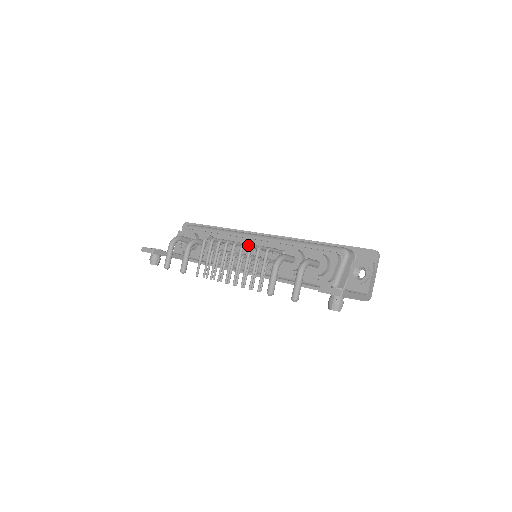
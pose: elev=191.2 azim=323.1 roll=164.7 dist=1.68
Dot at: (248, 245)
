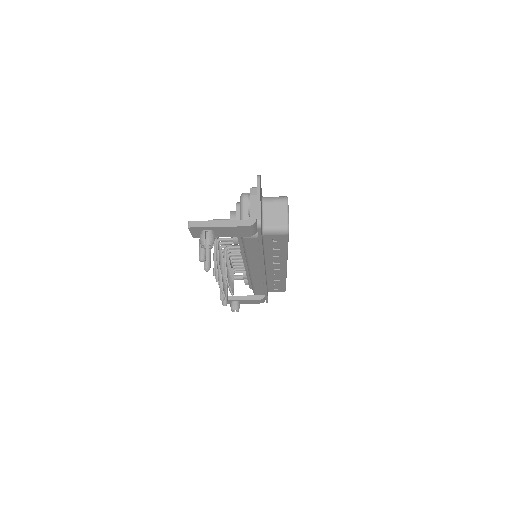
Dot at: occluded
